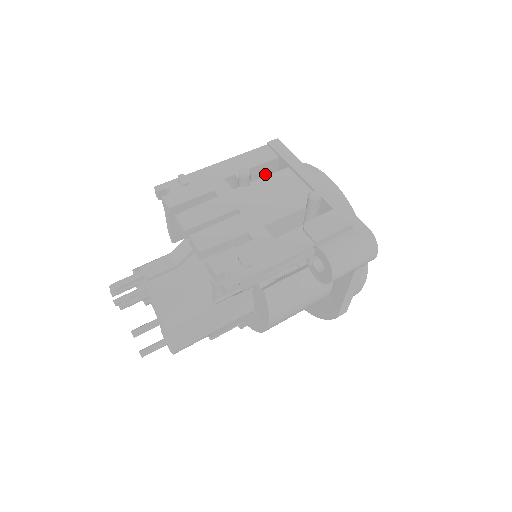
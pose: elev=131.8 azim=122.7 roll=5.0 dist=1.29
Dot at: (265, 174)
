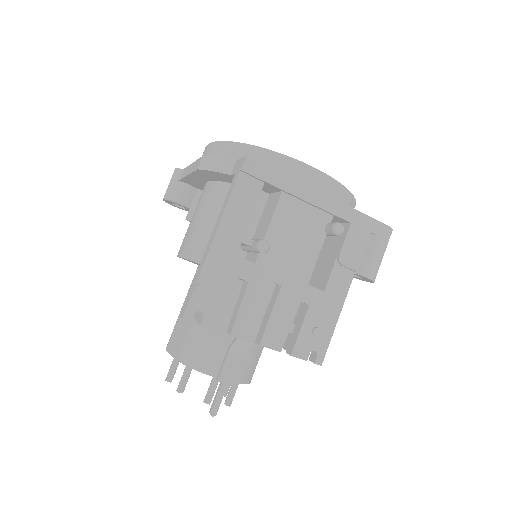
Dot at: occluded
